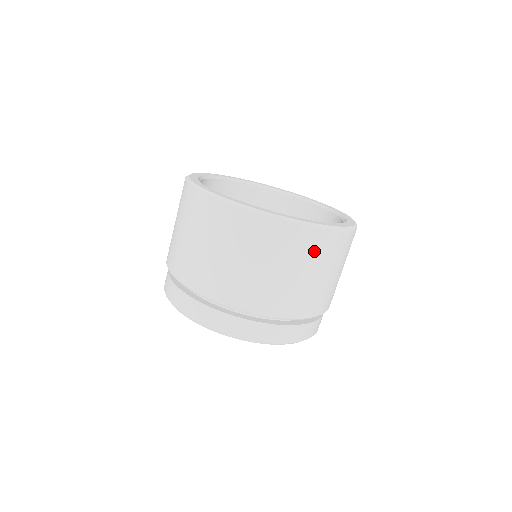
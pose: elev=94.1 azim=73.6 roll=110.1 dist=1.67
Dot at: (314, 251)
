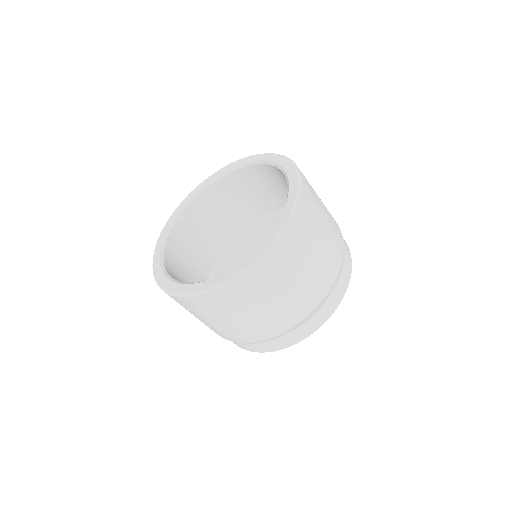
Dot at: (302, 238)
